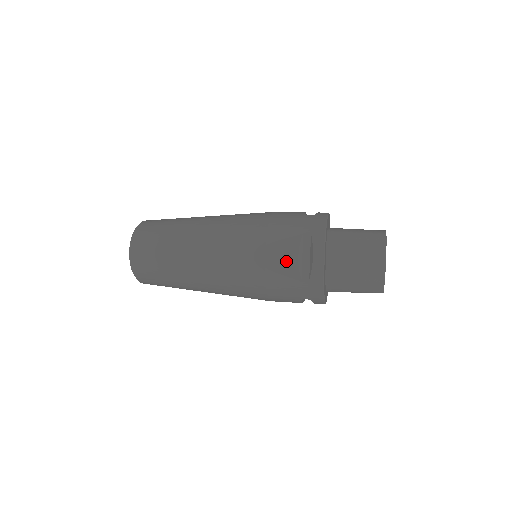
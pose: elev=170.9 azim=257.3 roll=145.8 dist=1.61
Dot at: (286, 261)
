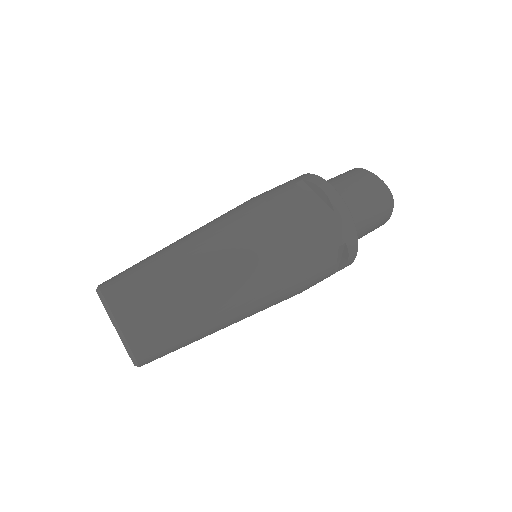
Dot at: (324, 277)
